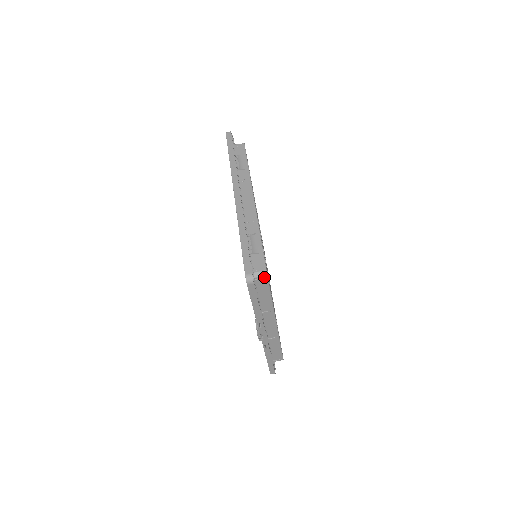
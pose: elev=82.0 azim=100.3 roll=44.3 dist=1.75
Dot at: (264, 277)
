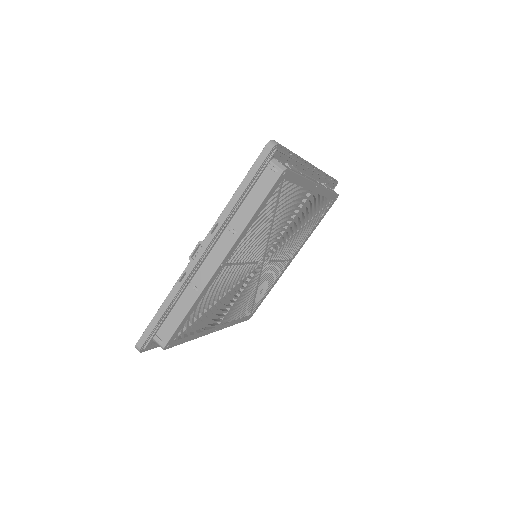
Dot at: (279, 171)
